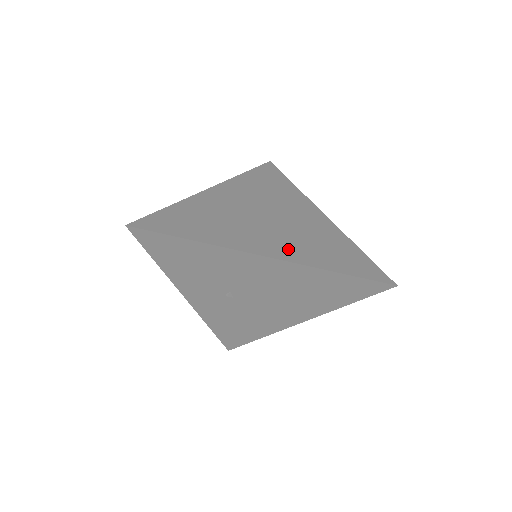
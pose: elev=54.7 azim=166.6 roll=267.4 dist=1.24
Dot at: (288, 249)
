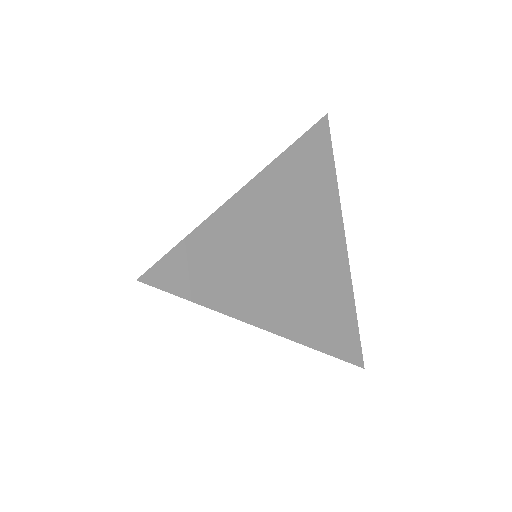
Dot at: (295, 317)
